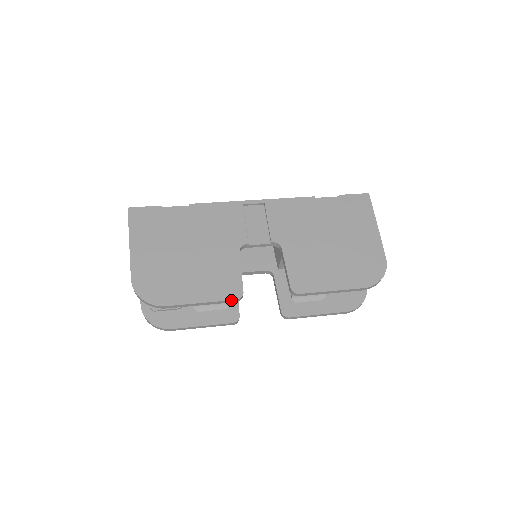
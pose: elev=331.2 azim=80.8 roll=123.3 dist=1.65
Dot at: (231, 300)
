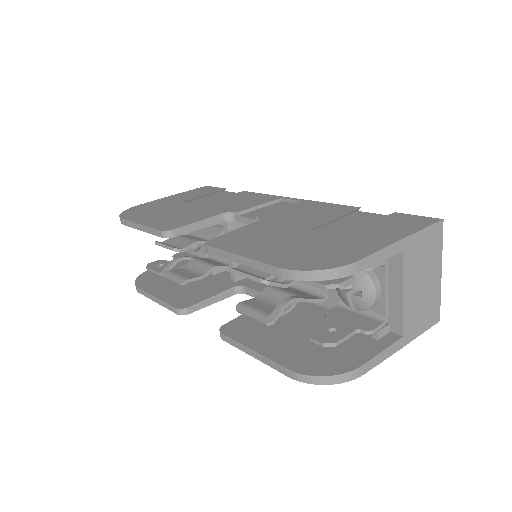
Dot at: (158, 230)
